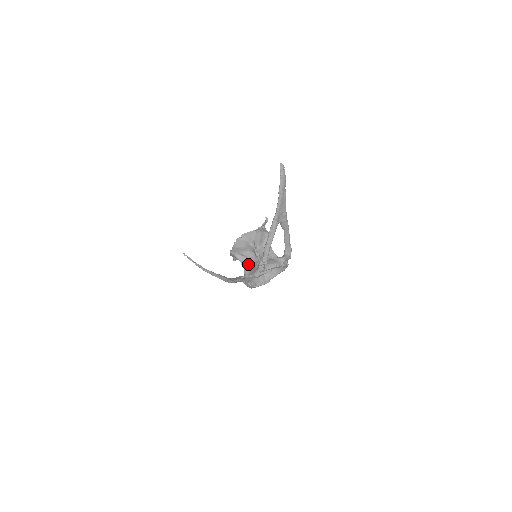
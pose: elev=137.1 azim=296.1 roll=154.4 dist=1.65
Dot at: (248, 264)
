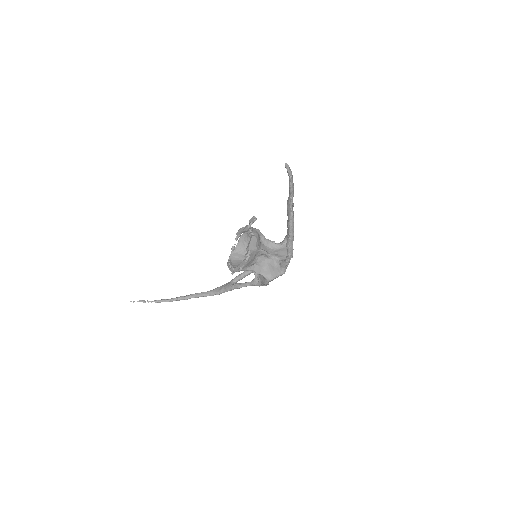
Dot at: (262, 268)
